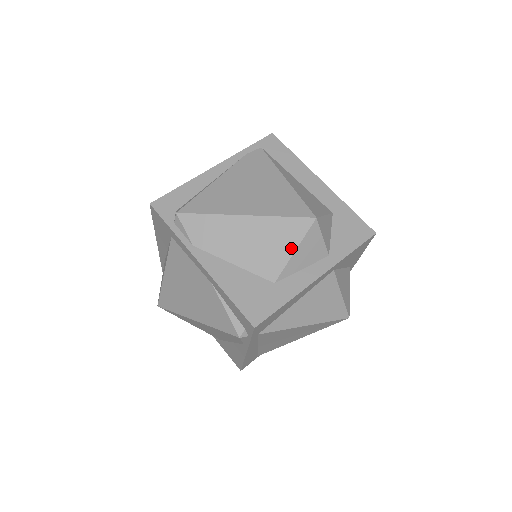
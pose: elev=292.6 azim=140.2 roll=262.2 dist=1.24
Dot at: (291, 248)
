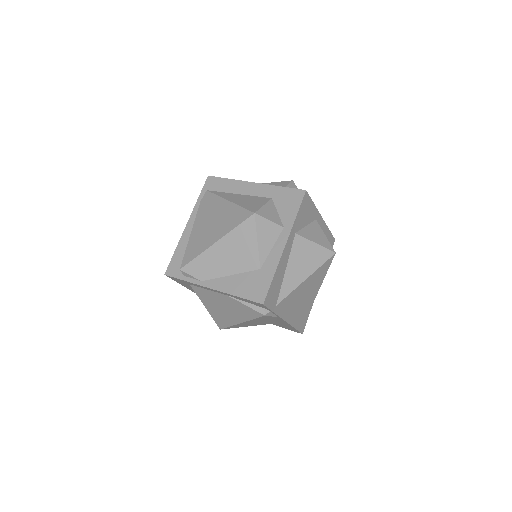
Dot at: (254, 242)
